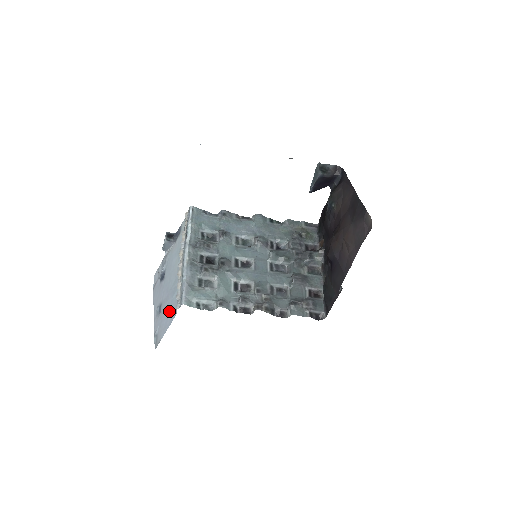
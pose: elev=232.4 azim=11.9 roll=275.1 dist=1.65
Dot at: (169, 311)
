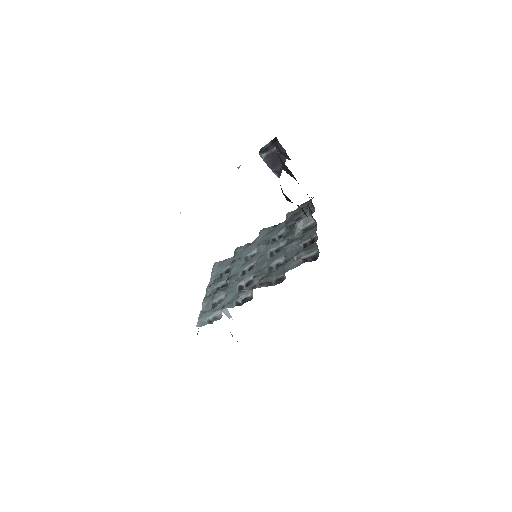
Dot at: occluded
